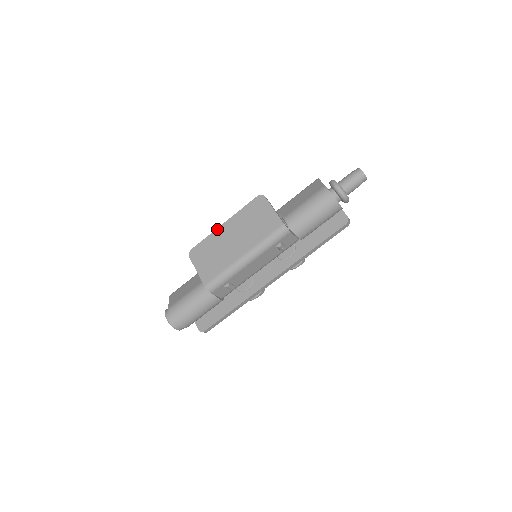
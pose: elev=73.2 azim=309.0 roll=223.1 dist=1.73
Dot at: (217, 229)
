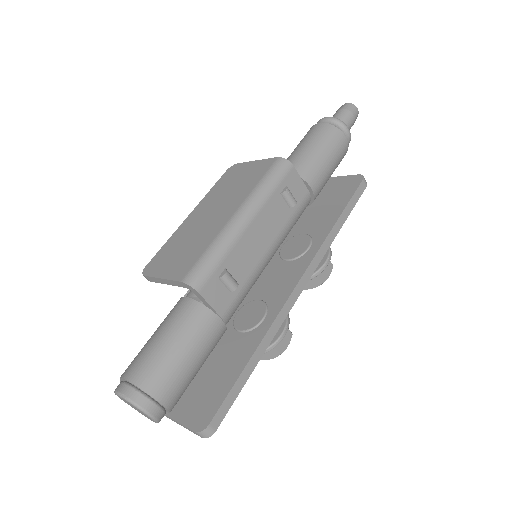
Dot at: (180, 225)
